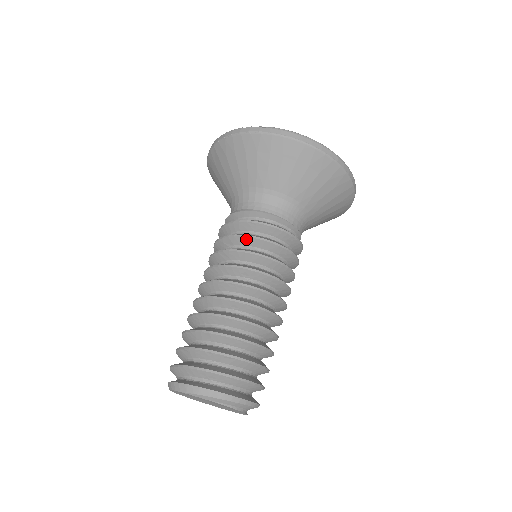
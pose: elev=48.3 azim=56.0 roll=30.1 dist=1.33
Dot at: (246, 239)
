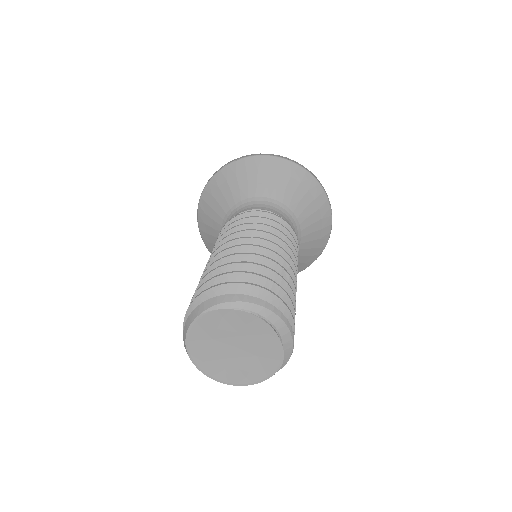
Dot at: (241, 222)
